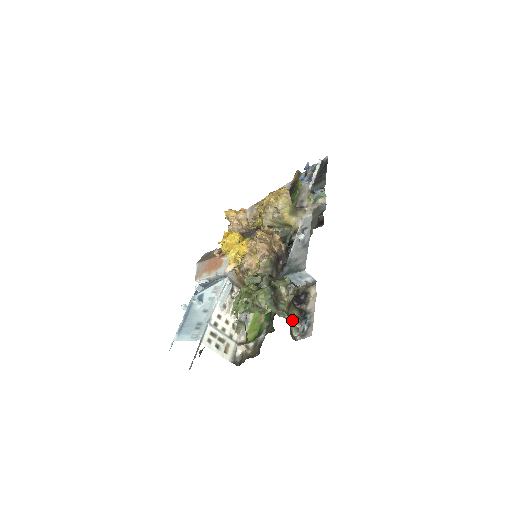
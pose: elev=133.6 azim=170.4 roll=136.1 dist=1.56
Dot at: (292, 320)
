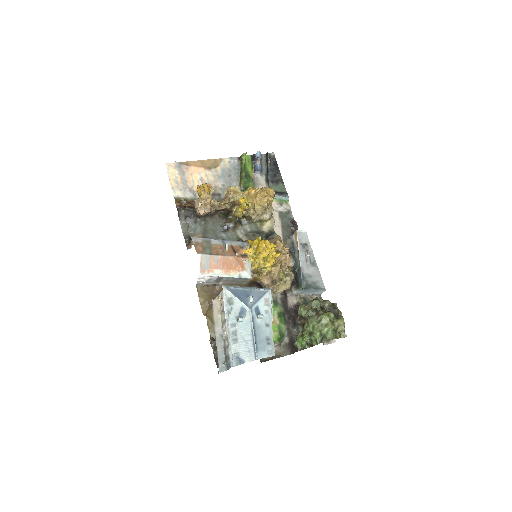
Dot at: occluded
